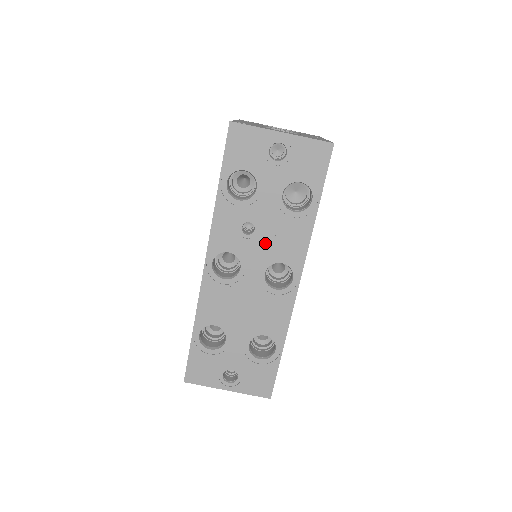
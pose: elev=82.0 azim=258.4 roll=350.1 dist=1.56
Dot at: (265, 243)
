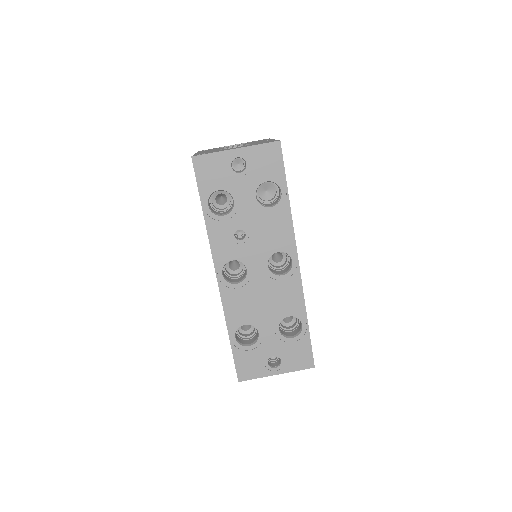
Dot at: (258, 241)
